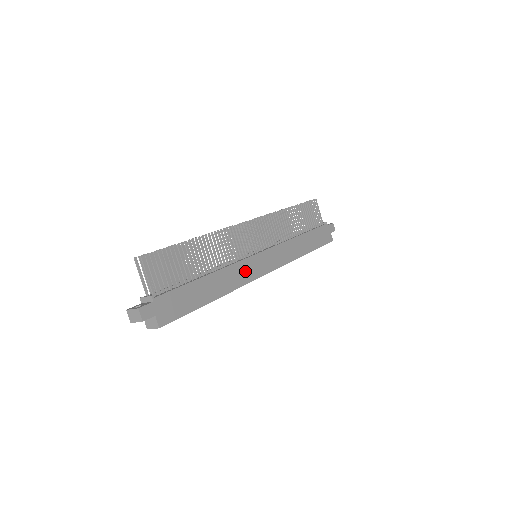
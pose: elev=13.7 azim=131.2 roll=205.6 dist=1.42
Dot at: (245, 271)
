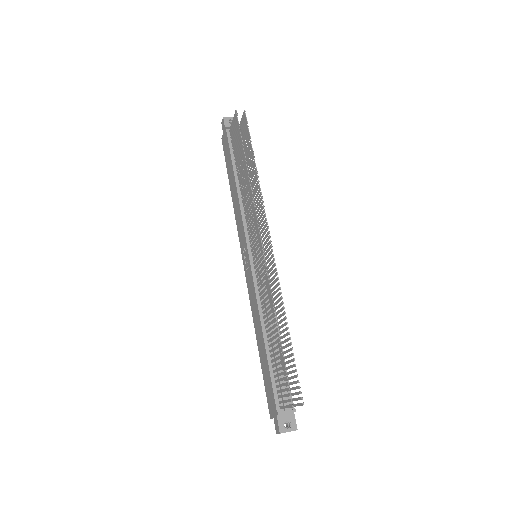
Dot at: occluded
